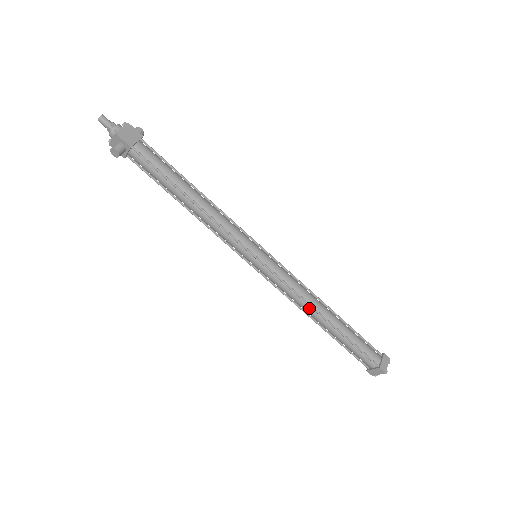
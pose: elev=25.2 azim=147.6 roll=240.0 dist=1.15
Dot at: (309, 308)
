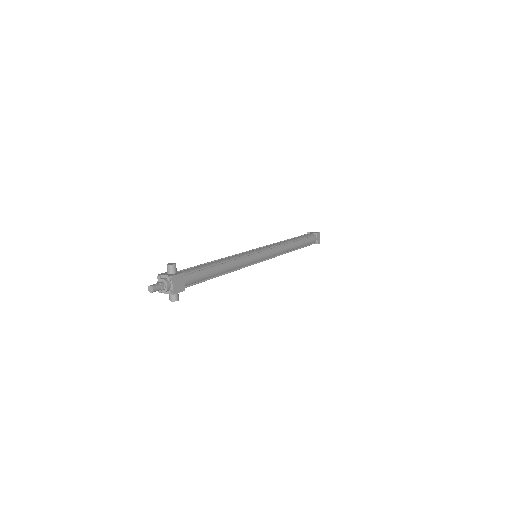
Dot at: occluded
